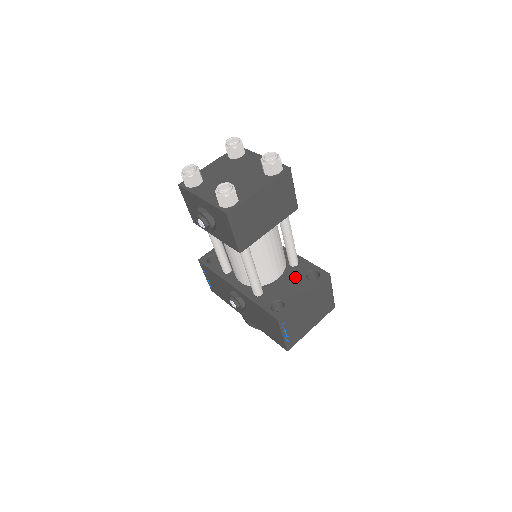
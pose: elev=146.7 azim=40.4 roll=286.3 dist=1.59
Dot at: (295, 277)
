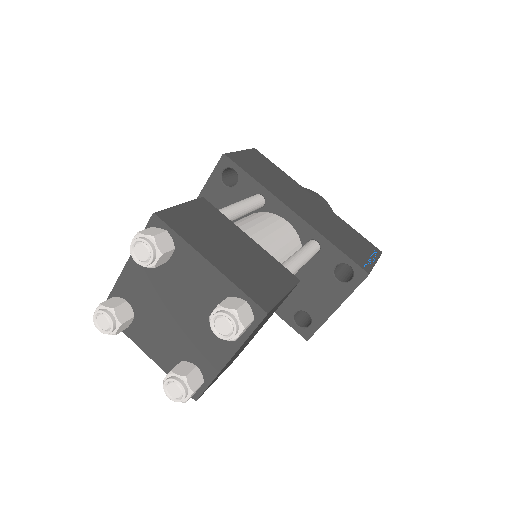
Dot at: (318, 275)
